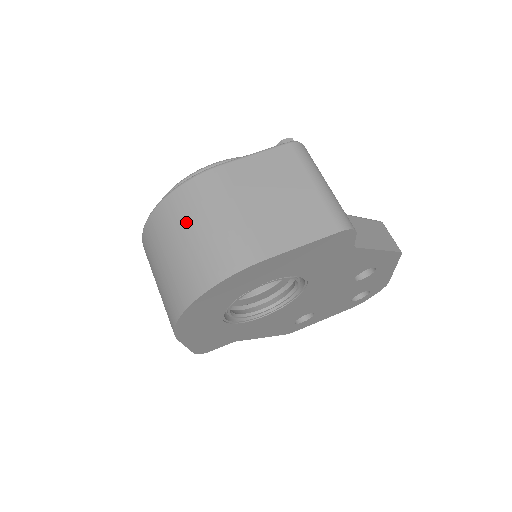
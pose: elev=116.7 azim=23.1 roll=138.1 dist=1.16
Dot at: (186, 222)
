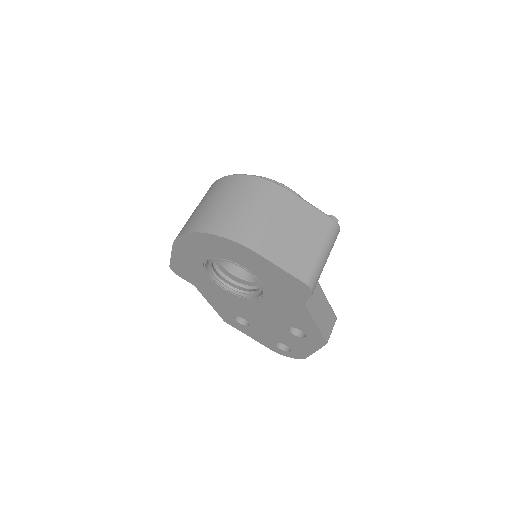
Dot at: (243, 196)
